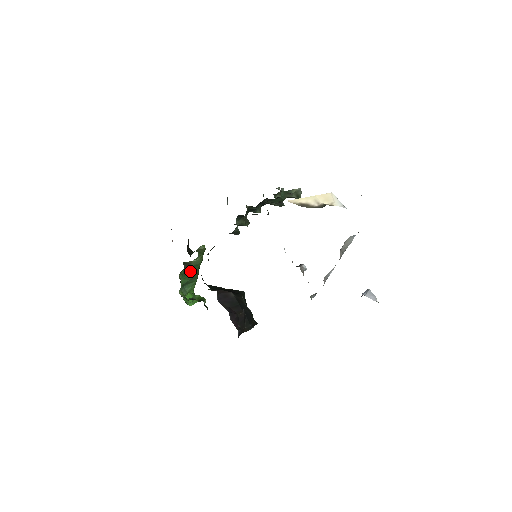
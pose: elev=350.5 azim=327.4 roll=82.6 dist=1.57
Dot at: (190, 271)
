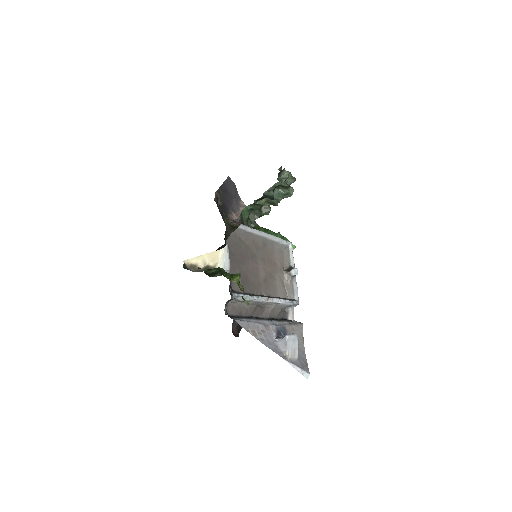
Dot at: occluded
